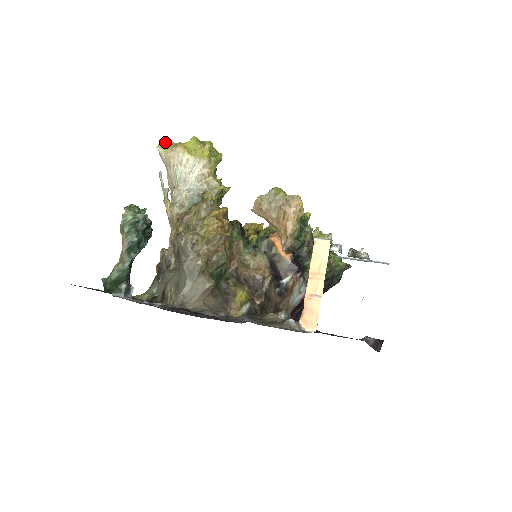
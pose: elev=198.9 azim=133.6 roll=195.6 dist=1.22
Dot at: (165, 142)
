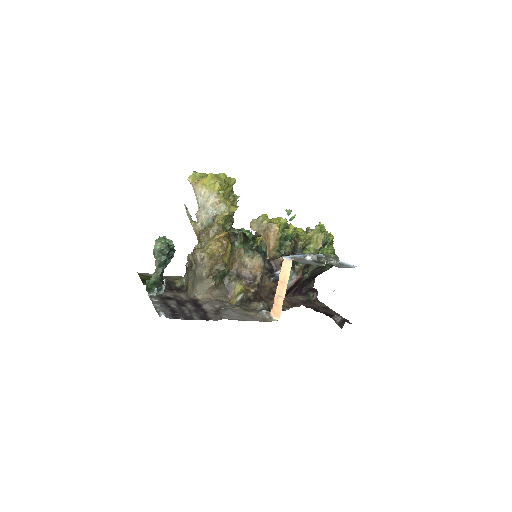
Dot at: (193, 174)
